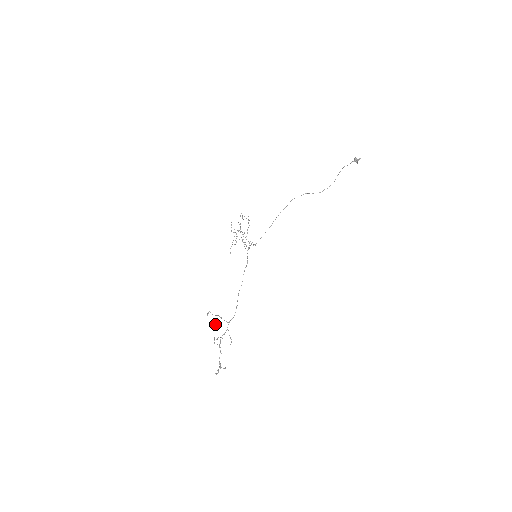
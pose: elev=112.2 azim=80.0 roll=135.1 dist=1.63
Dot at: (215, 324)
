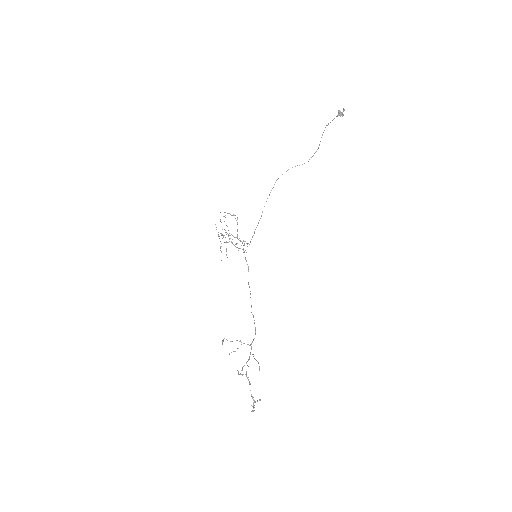
Dot at: (234, 351)
